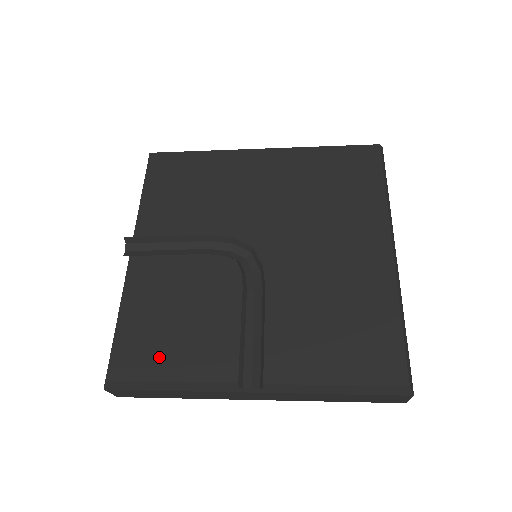
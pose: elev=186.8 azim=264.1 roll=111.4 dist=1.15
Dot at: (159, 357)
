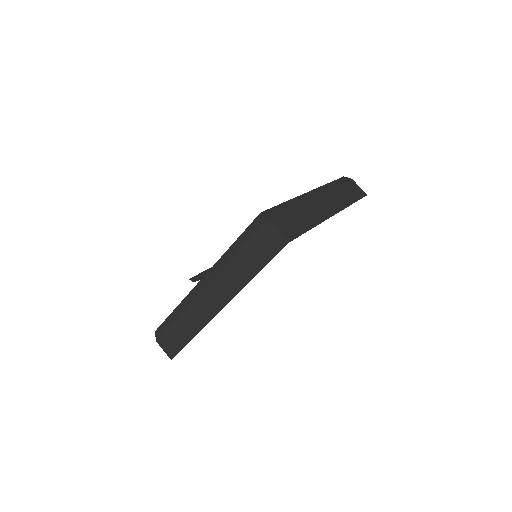
Dot at: occluded
